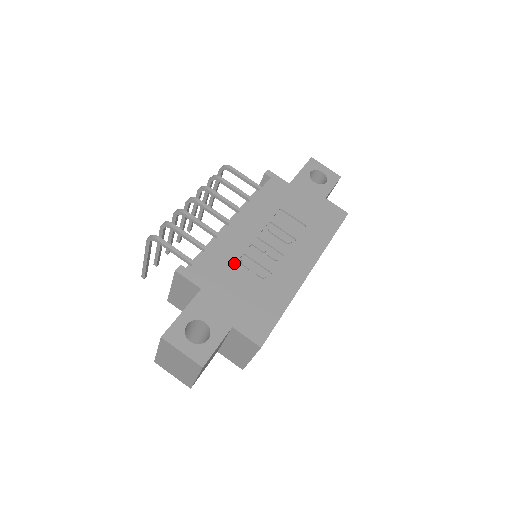
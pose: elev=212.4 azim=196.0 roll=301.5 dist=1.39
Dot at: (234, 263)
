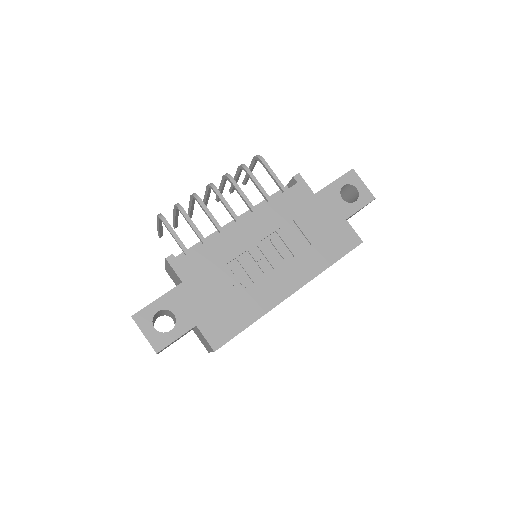
Dot at: (223, 265)
